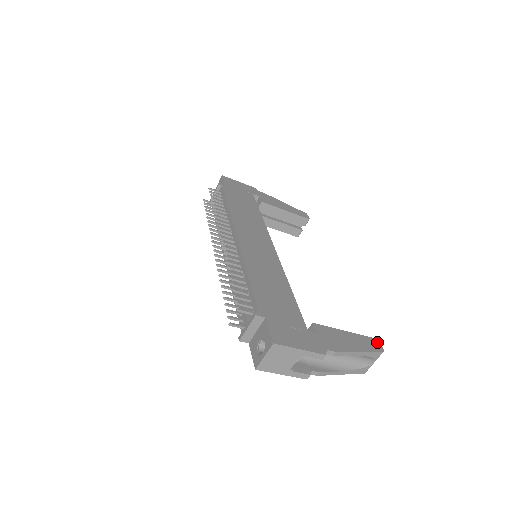
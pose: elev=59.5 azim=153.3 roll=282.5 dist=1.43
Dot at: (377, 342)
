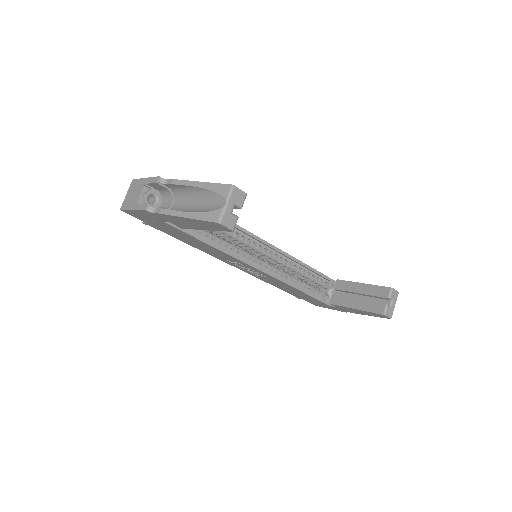
Dot at: (241, 191)
